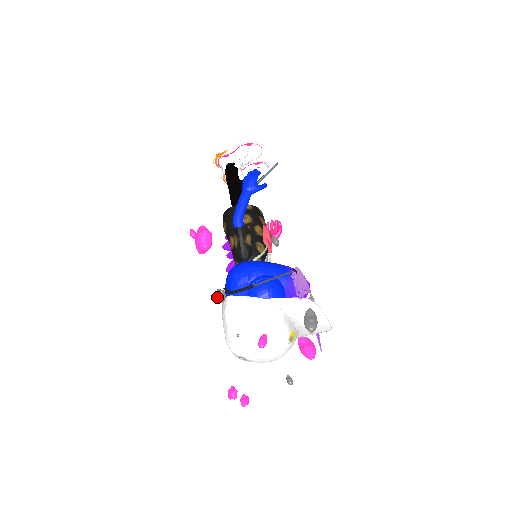
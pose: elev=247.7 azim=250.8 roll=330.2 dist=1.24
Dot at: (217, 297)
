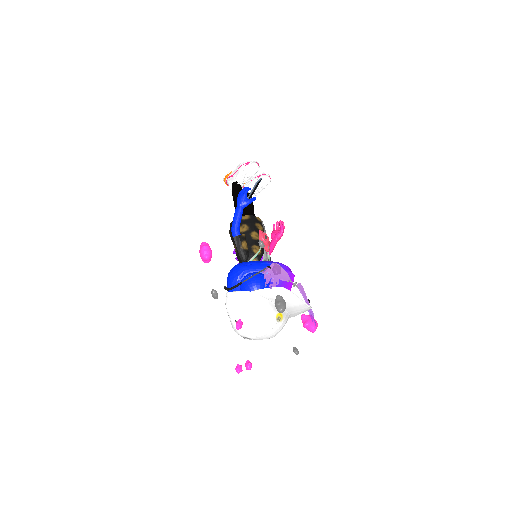
Dot at: (212, 296)
